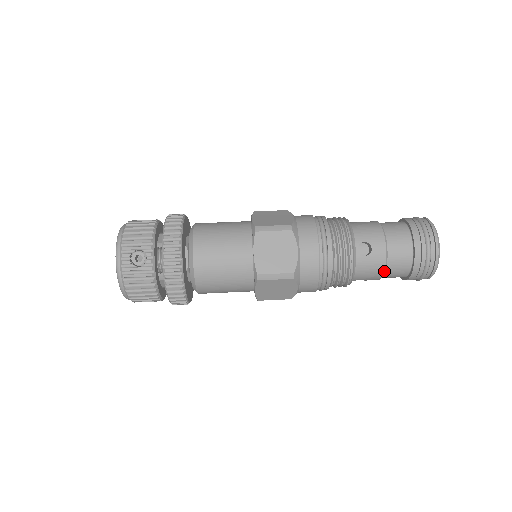
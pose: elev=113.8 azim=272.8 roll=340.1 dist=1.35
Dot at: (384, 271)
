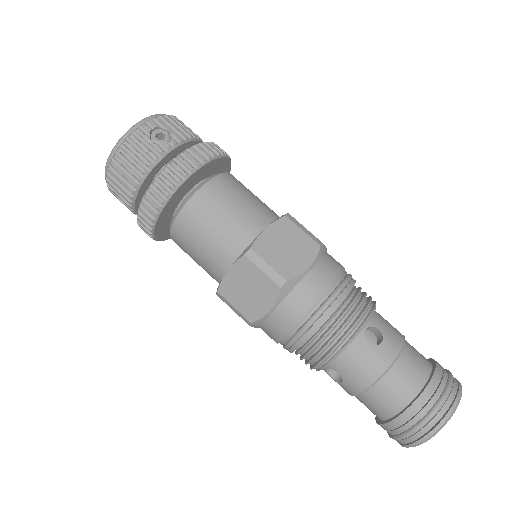
Dot at: (374, 381)
